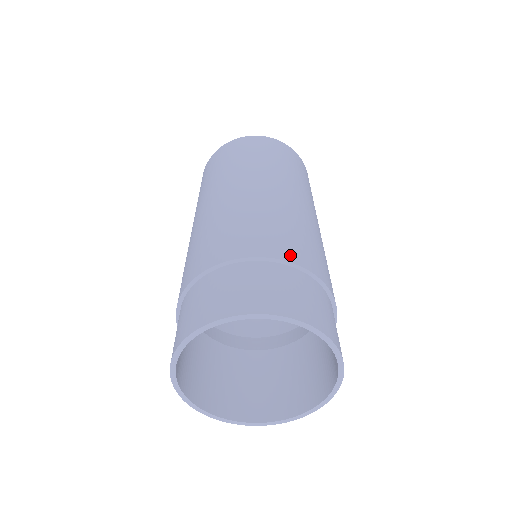
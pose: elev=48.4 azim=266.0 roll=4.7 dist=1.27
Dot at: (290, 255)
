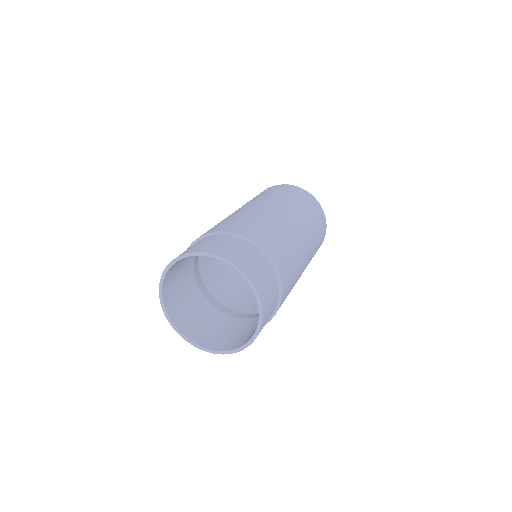
Dot at: (215, 230)
